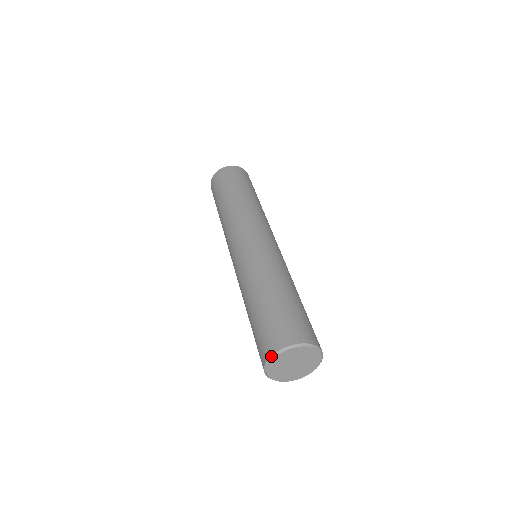
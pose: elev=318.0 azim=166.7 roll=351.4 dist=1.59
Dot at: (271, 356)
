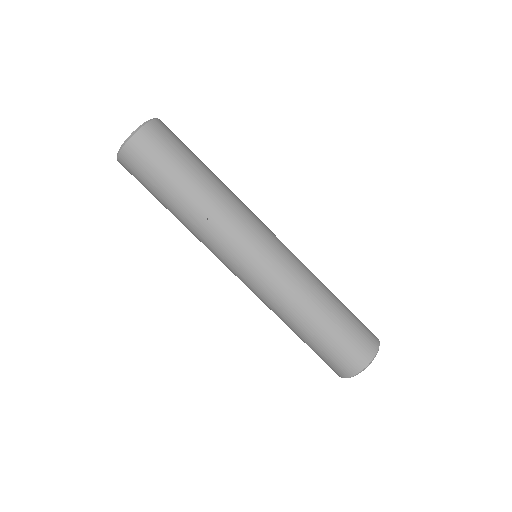
Dot at: occluded
